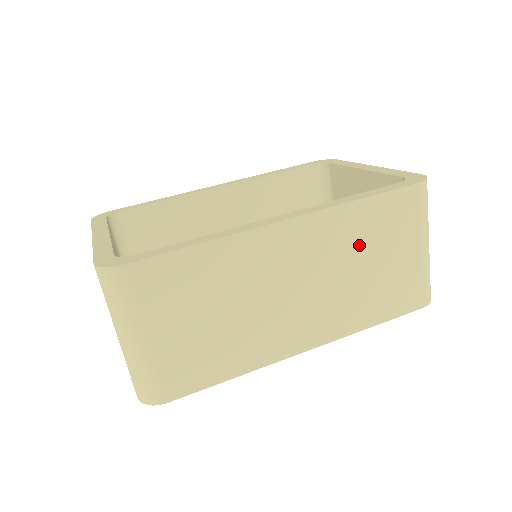
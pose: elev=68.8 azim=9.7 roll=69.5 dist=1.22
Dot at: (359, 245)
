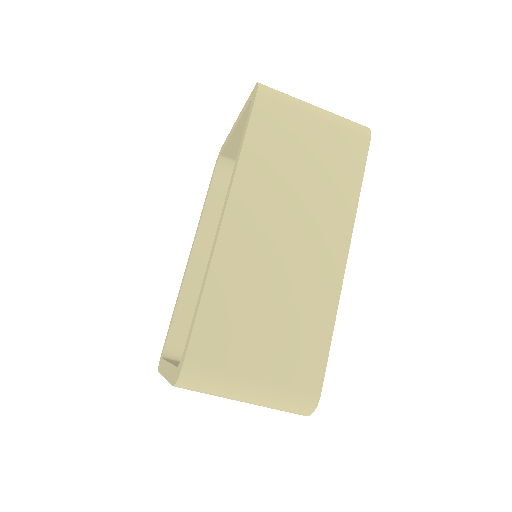
Dot at: (281, 167)
